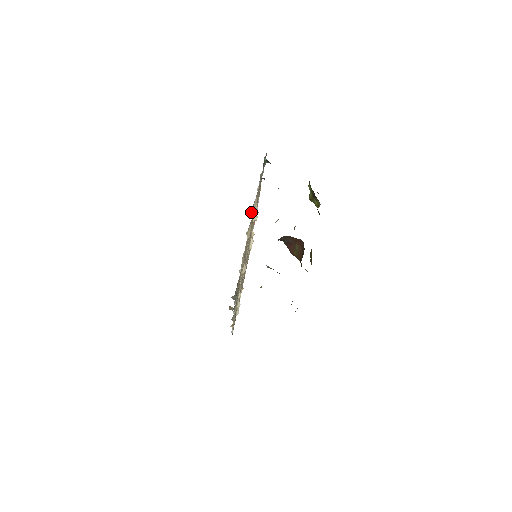
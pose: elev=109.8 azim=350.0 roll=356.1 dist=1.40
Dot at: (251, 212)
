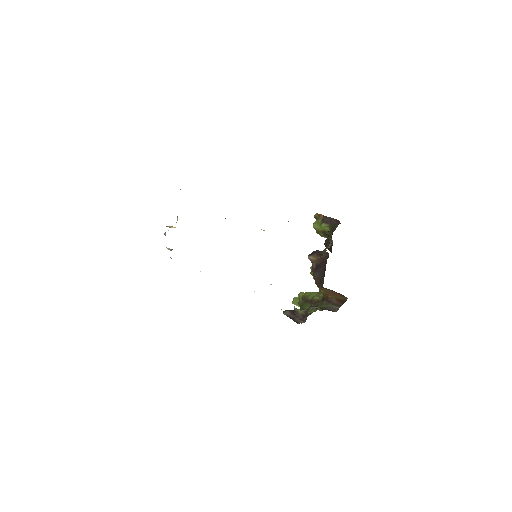
Dot at: occluded
